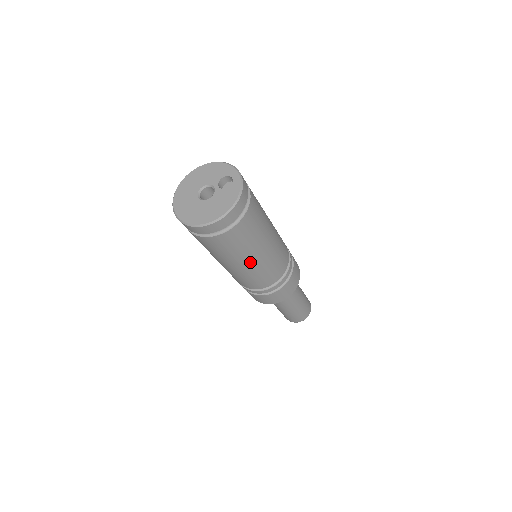
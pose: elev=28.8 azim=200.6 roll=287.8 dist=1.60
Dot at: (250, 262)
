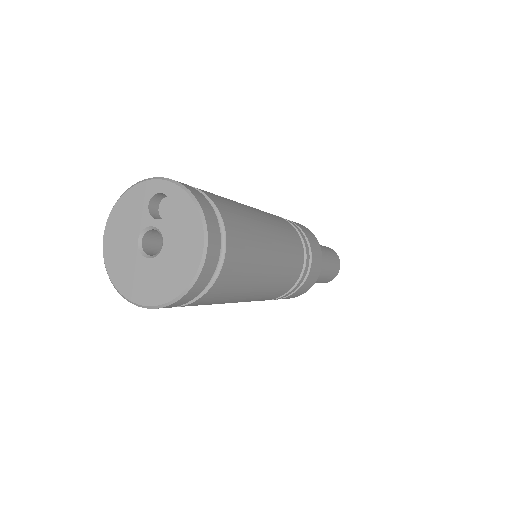
Dot at: (270, 264)
